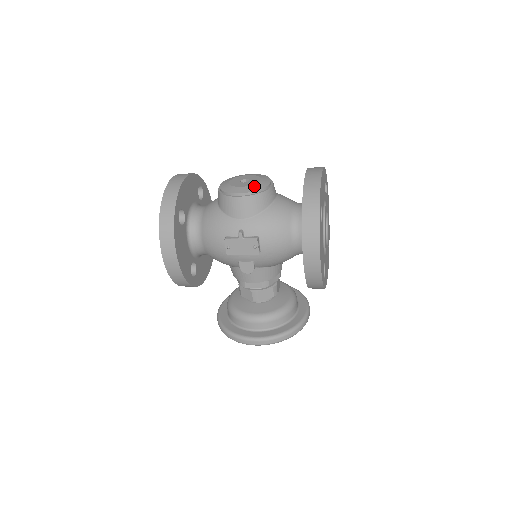
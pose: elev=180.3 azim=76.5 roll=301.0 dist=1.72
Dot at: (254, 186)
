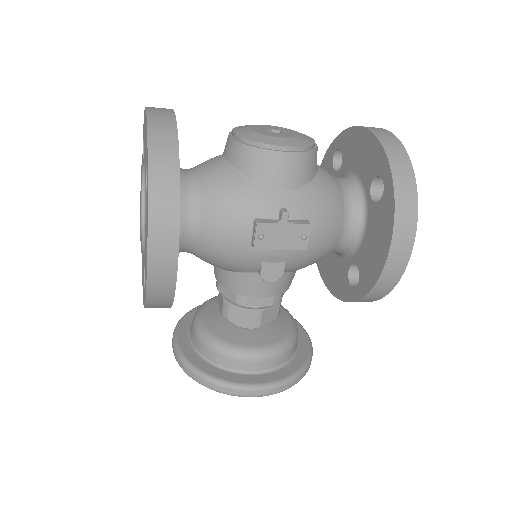
Dot at: (301, 139)
